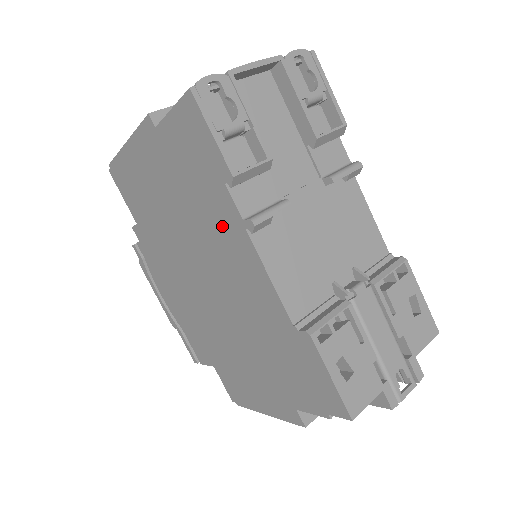
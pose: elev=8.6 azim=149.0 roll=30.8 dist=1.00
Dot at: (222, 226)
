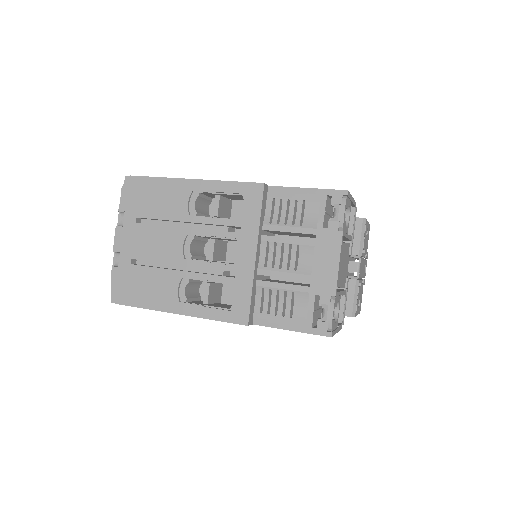
Dot at: occluded
